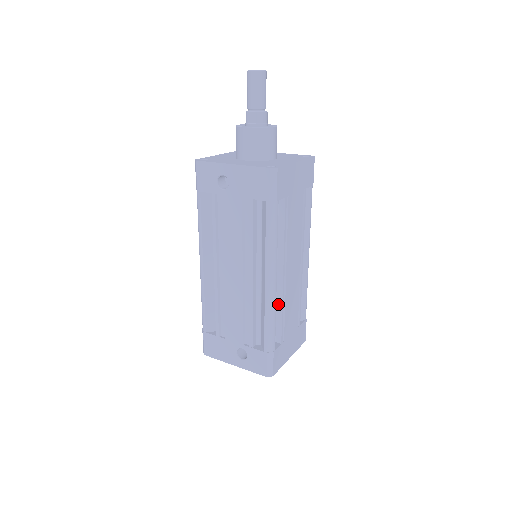
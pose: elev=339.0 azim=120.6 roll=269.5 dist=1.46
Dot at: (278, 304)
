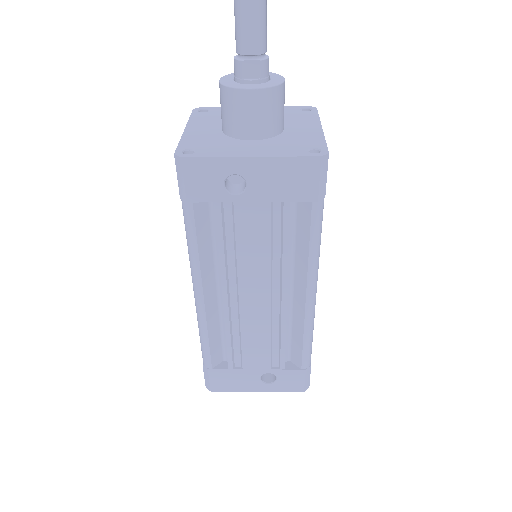
Dot at: occluded
